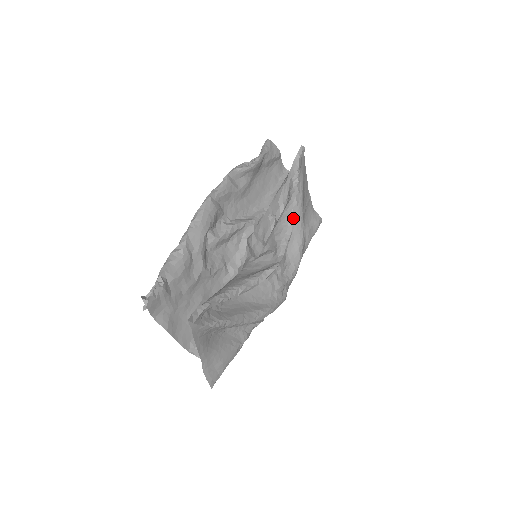
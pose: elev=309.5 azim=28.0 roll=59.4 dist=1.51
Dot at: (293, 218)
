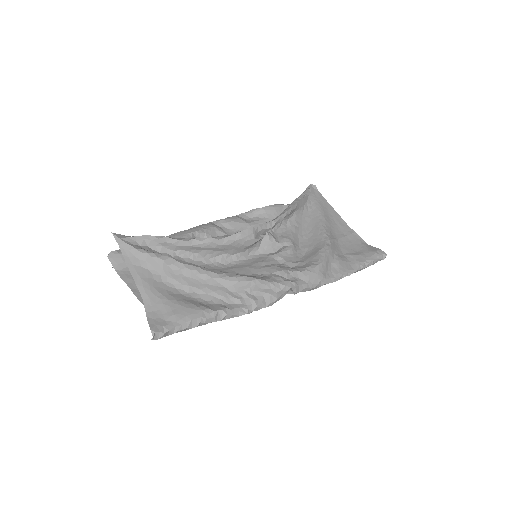
Dot at: (284, 212)
